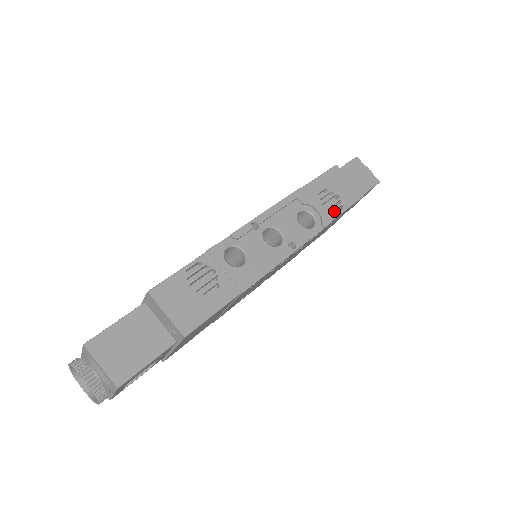
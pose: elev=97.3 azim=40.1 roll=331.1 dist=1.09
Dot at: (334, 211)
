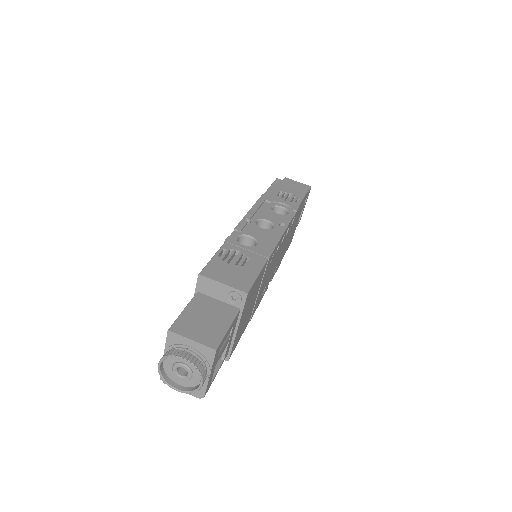
Dot at: occluded
